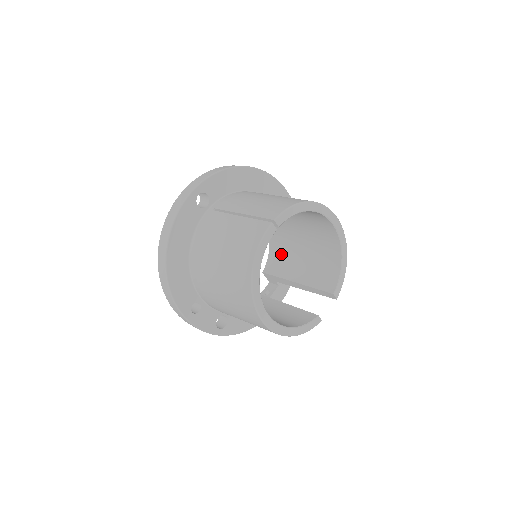
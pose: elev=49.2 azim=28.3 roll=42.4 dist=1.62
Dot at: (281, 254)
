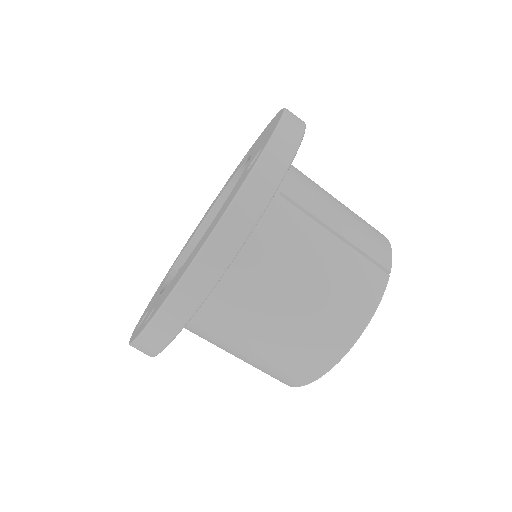
Dot at: occluded
